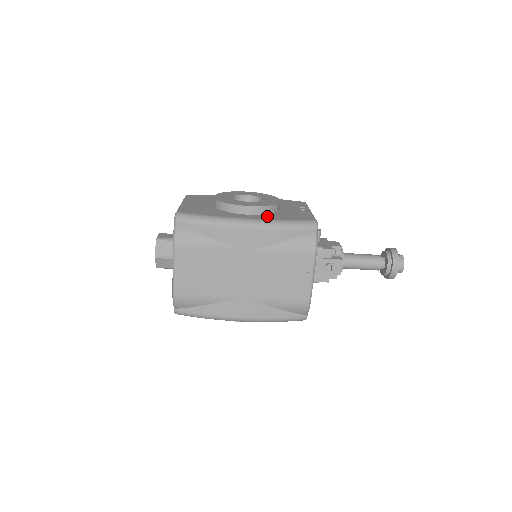
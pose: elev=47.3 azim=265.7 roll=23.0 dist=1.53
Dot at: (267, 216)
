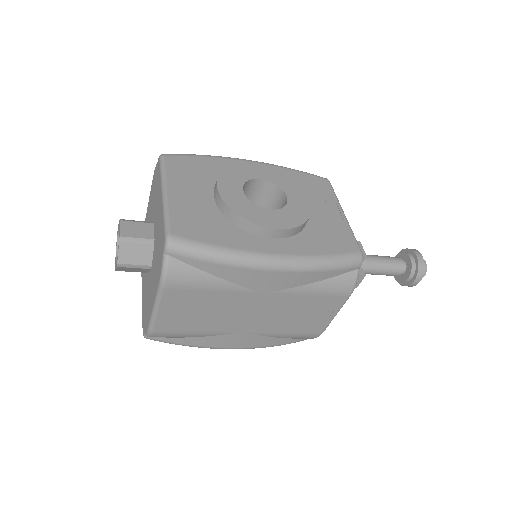
Dot at: (299, 243)
